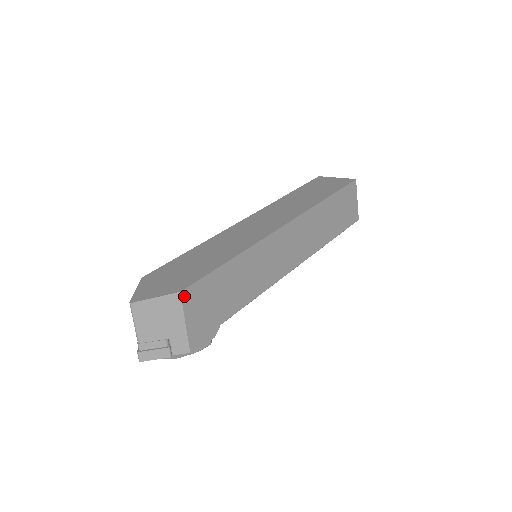
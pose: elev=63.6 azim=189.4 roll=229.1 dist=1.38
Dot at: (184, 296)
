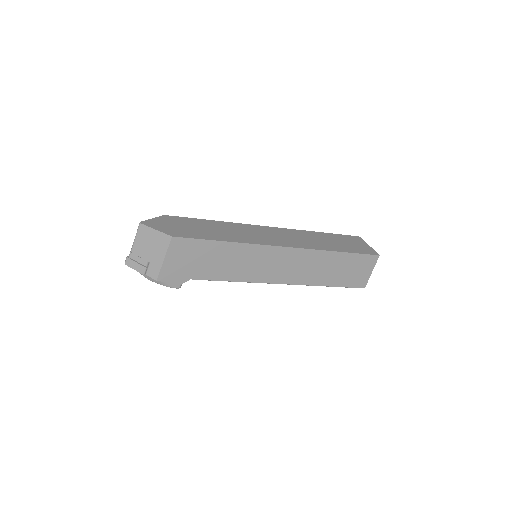
Dot at: (173, 241)
